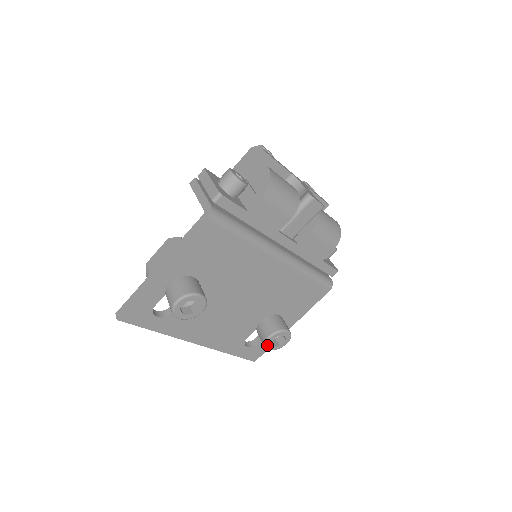
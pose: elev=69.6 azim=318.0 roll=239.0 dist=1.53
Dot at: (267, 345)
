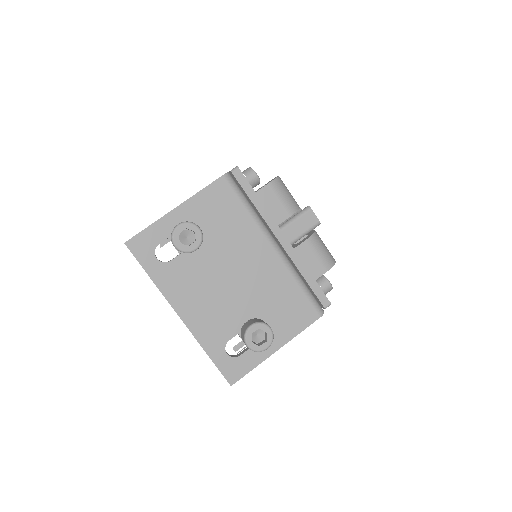
Dot at: (247, 337)
